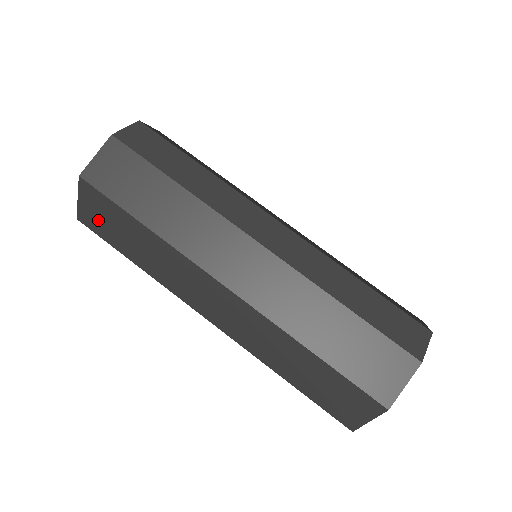
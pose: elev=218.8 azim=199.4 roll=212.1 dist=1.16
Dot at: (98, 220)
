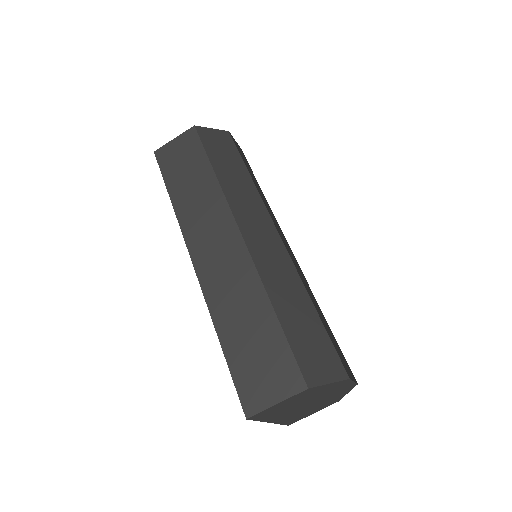
Dot at: (174, 157)
